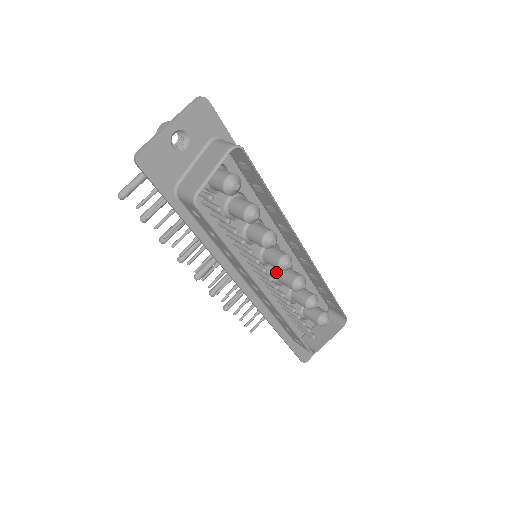
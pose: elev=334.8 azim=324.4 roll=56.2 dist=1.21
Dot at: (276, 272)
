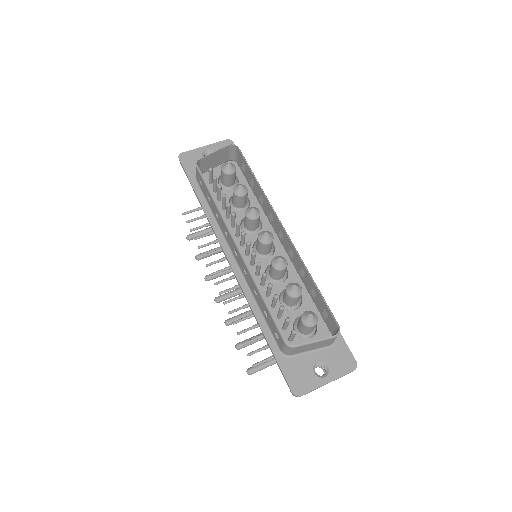
Dot at: (269, 268)
